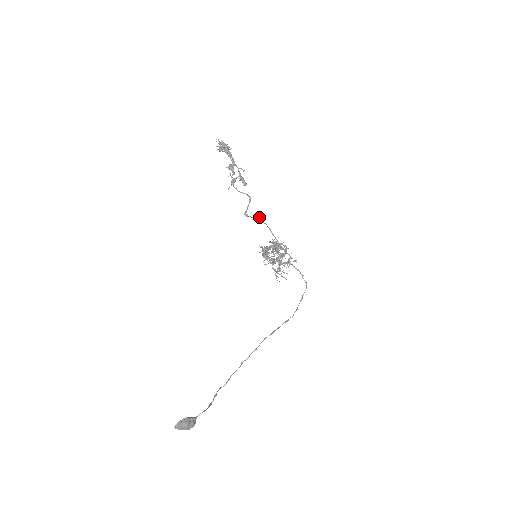
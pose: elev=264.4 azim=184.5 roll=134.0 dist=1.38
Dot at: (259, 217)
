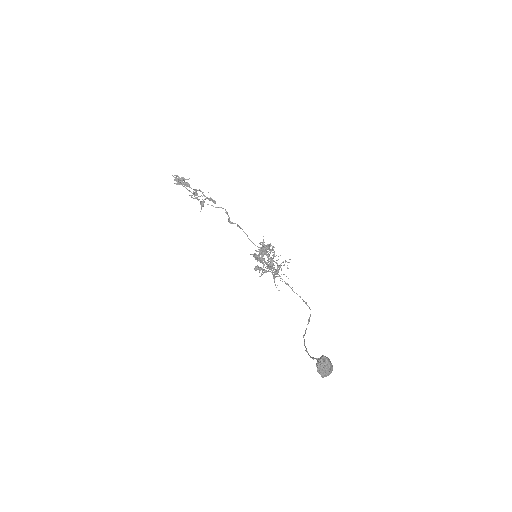
Dot at: (239, 227)
